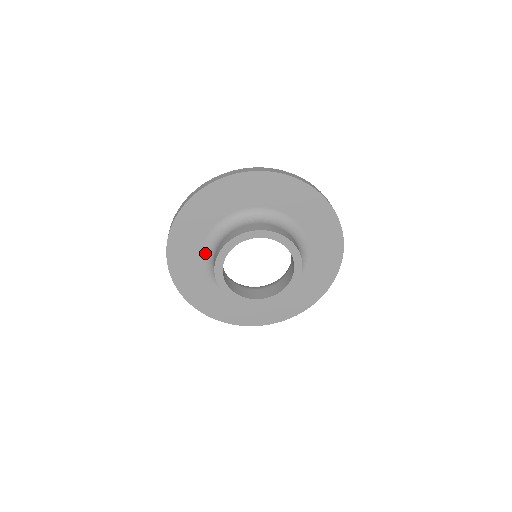
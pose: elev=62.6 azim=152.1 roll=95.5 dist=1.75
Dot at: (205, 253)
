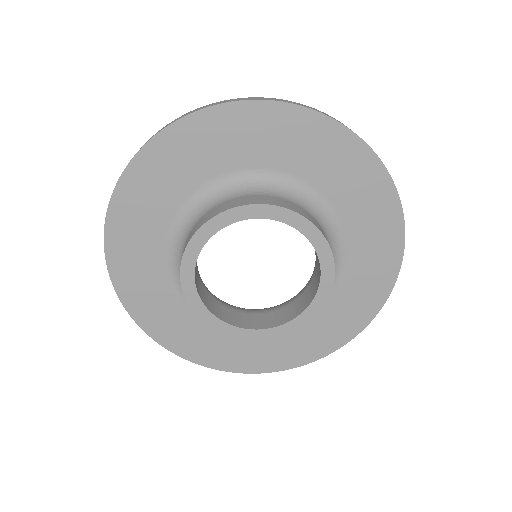
Dot at: (203, 189)
